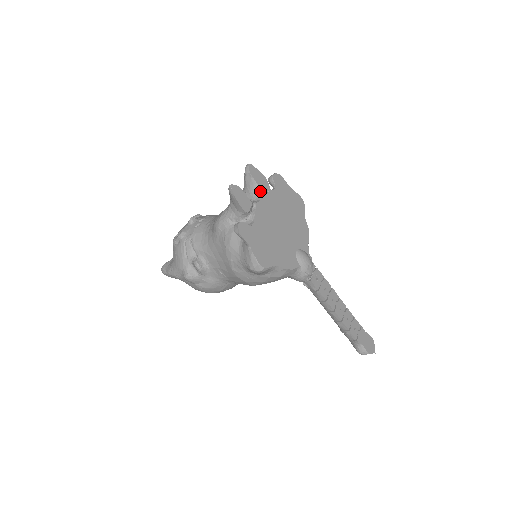
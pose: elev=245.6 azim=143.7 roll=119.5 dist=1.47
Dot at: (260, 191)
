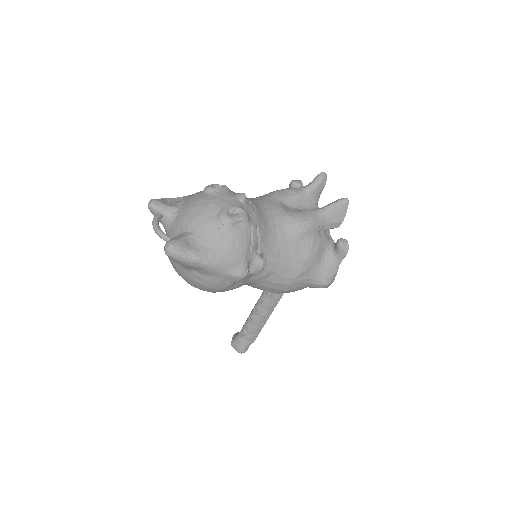
Dot at: occluded
